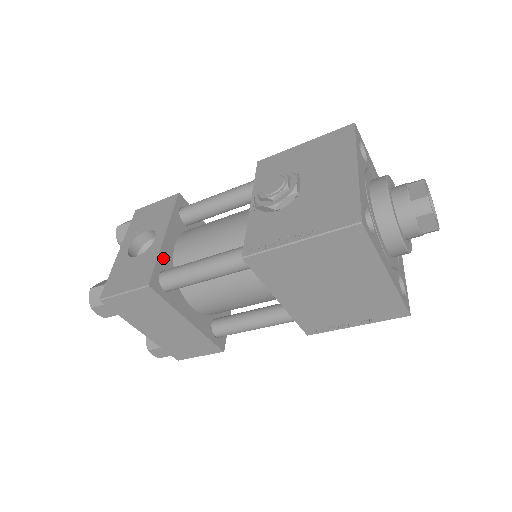
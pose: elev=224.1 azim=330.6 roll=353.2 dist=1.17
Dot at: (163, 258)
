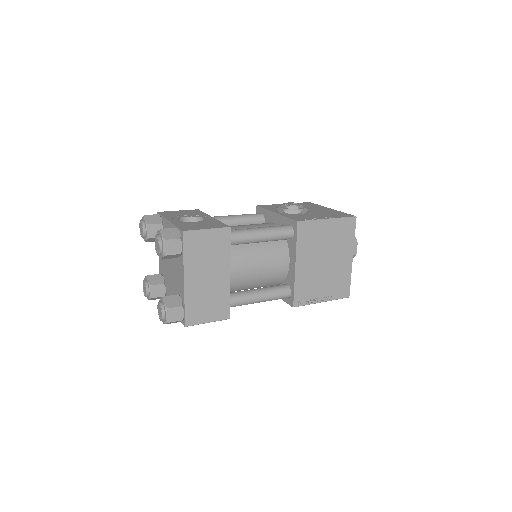
Dot at: occluded
